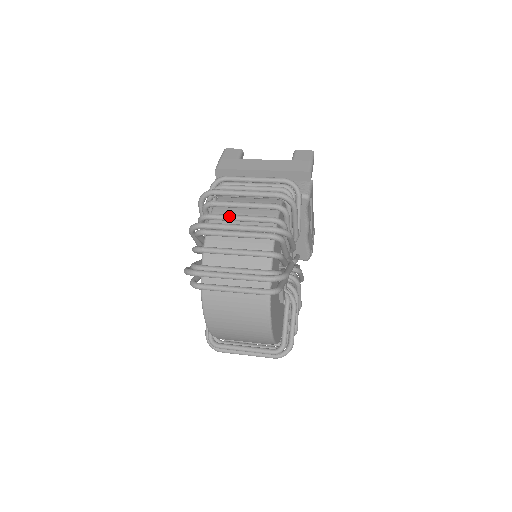
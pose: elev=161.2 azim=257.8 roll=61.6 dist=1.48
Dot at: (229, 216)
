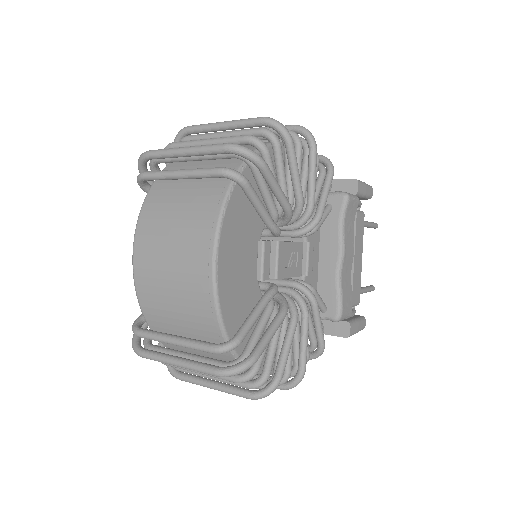
Dot at: occluded
